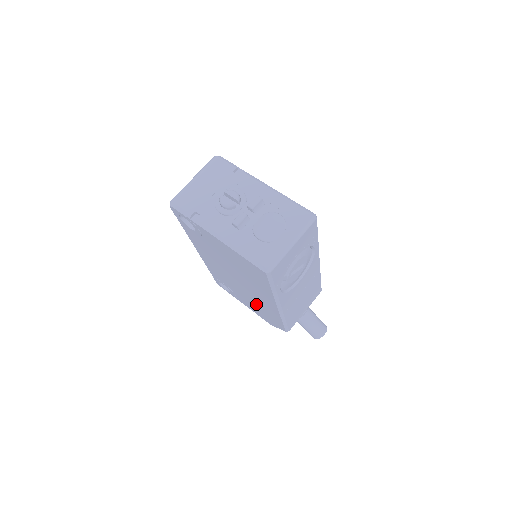
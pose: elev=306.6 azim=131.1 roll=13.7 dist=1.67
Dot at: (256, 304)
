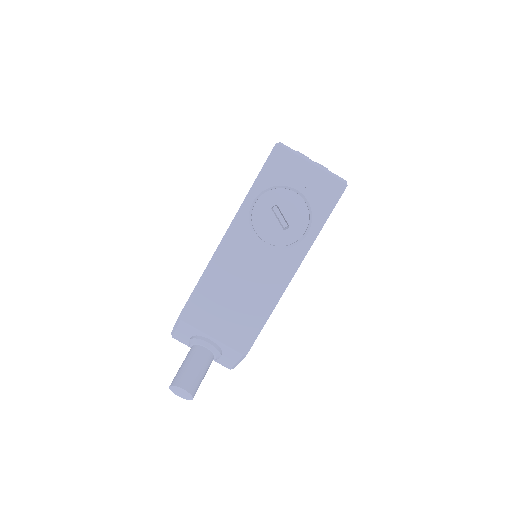
Dot at: occluded
